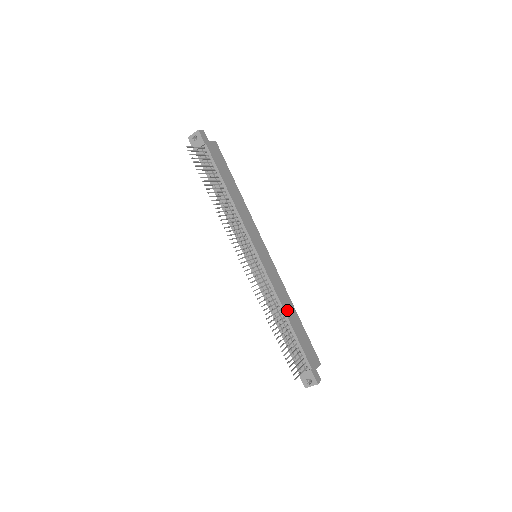
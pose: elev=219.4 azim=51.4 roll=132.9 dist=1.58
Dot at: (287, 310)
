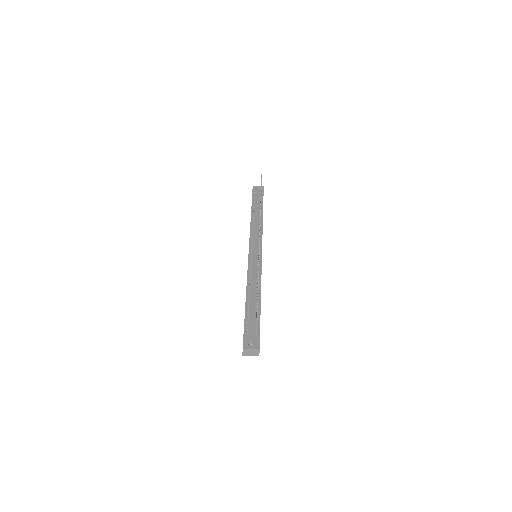
Dot at: occluded
